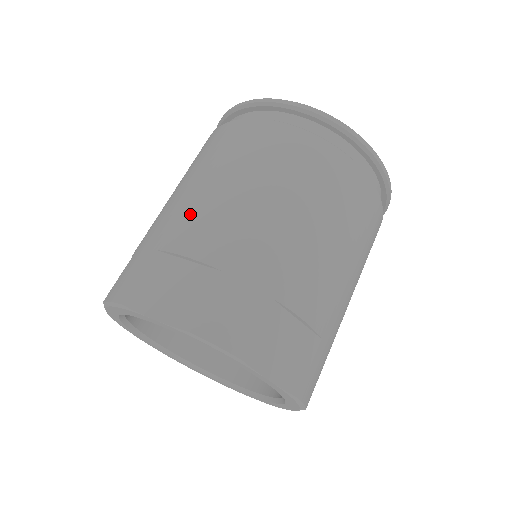
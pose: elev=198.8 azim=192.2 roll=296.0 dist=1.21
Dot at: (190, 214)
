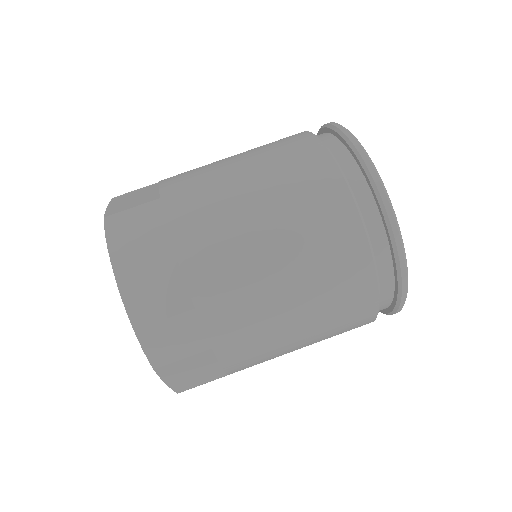
Dot at: occluded
